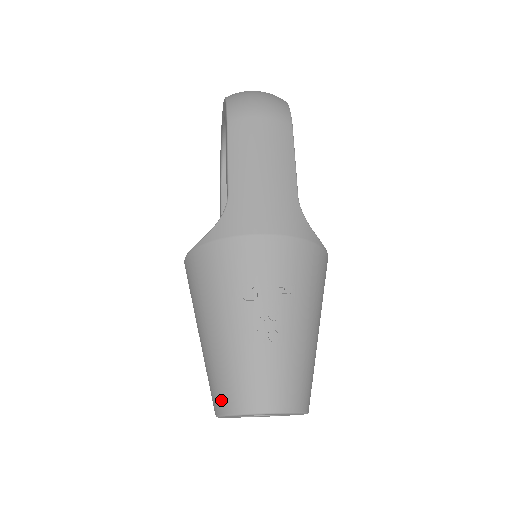
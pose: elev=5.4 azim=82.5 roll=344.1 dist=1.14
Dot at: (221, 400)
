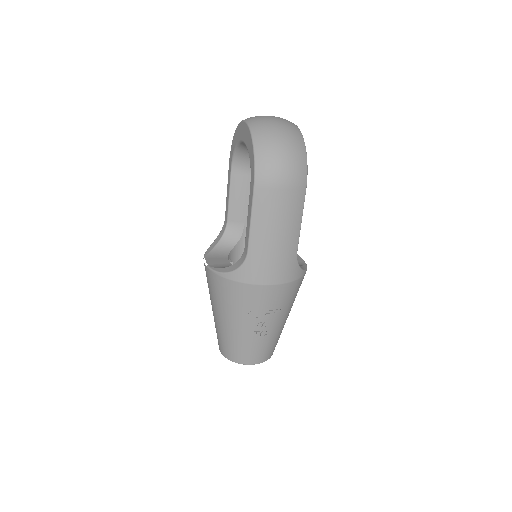
Dot at: (226, 352)
